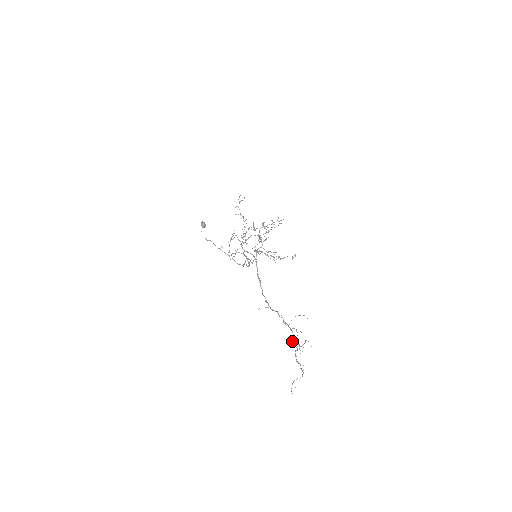
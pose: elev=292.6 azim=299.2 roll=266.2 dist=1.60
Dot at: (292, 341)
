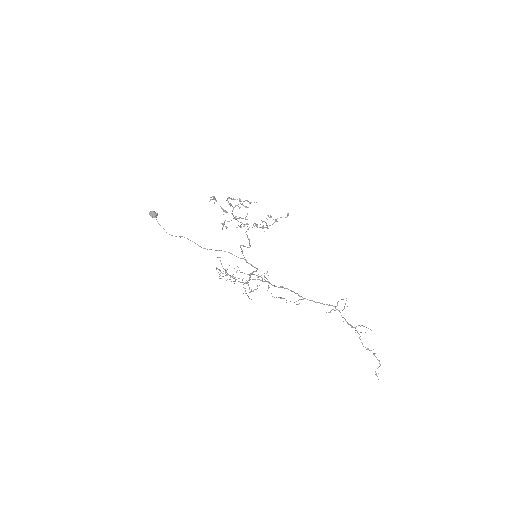
Dot at: occluded
